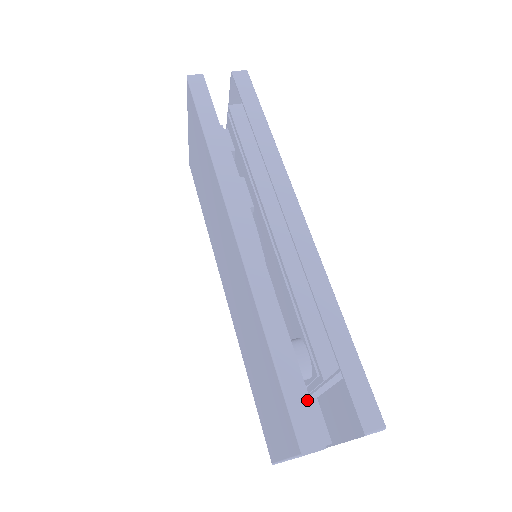
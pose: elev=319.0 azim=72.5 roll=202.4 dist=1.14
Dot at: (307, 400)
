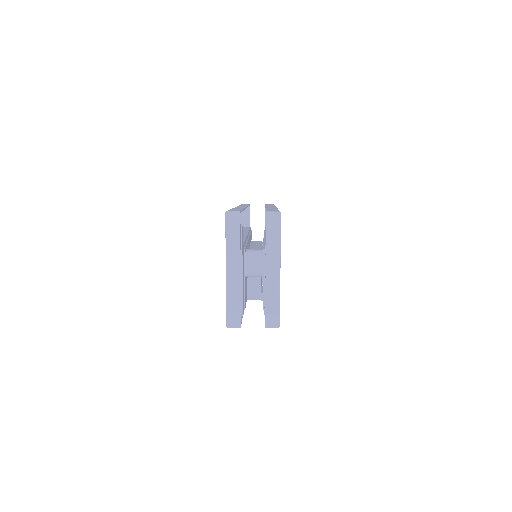
Dot at: (240, 210)
